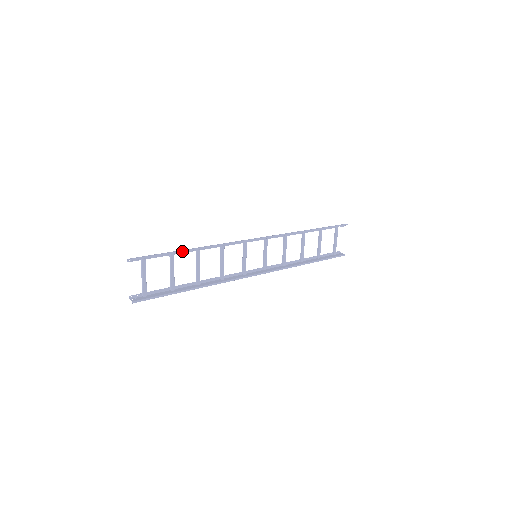
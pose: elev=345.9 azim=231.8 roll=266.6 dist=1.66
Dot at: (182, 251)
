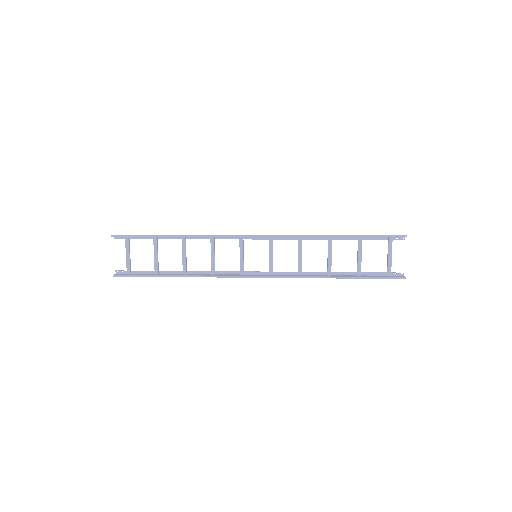
Dot at: (161, 235)
